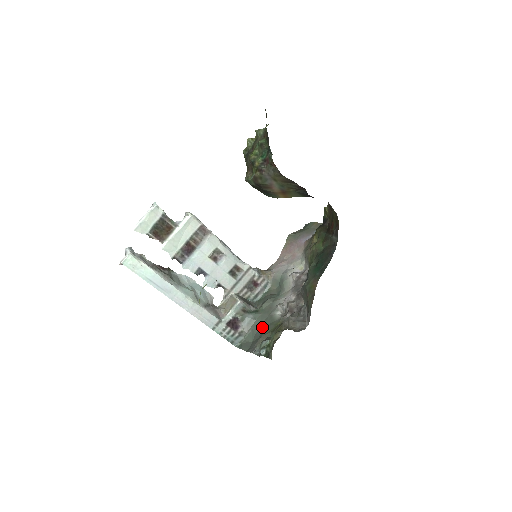
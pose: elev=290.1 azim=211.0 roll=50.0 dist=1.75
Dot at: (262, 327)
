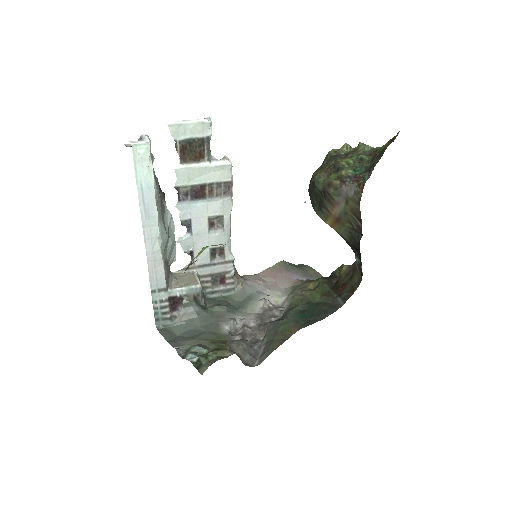
Dot at: (201, 329)
